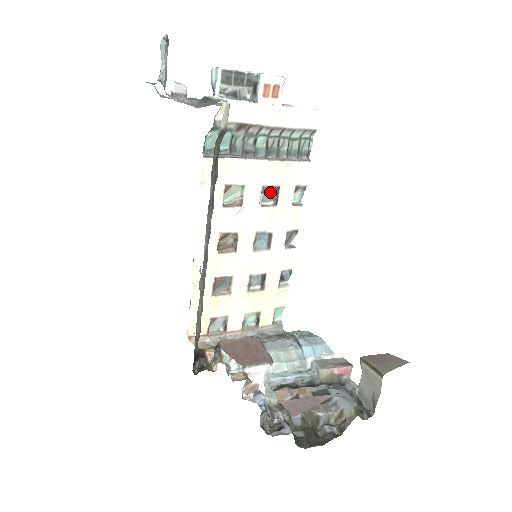
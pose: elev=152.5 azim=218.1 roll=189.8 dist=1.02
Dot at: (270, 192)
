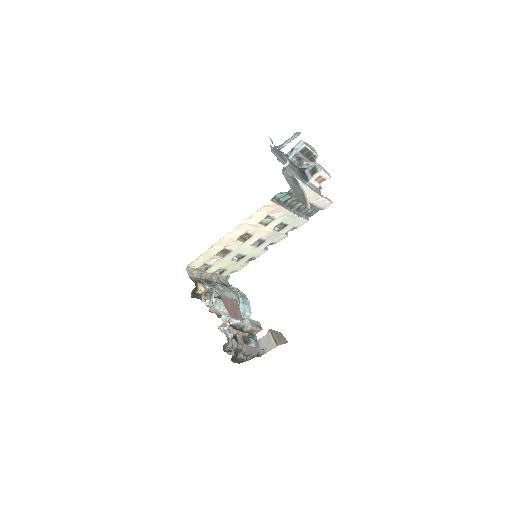
Dot at: (281, 224)
